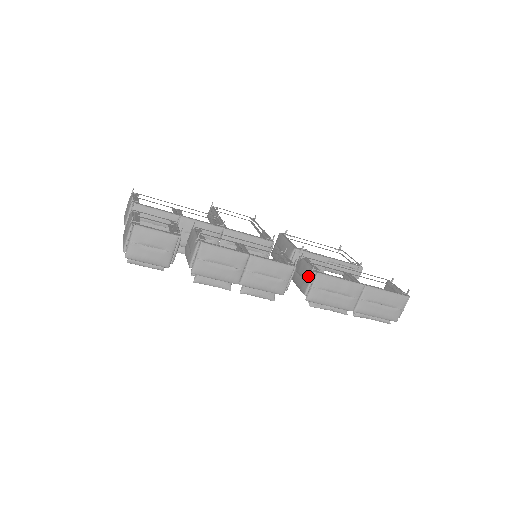
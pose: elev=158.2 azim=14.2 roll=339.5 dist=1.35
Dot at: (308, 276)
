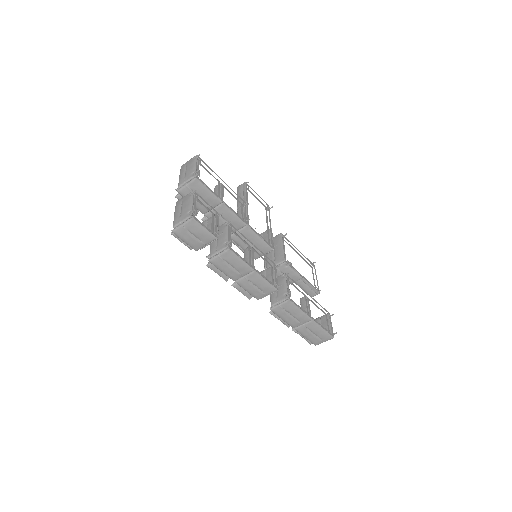
Dot at: (282, 296)
